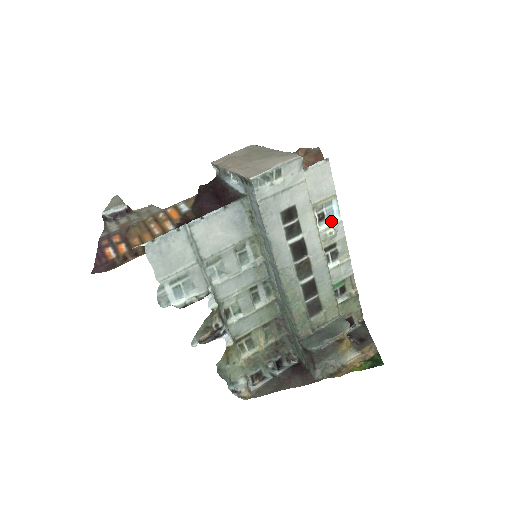
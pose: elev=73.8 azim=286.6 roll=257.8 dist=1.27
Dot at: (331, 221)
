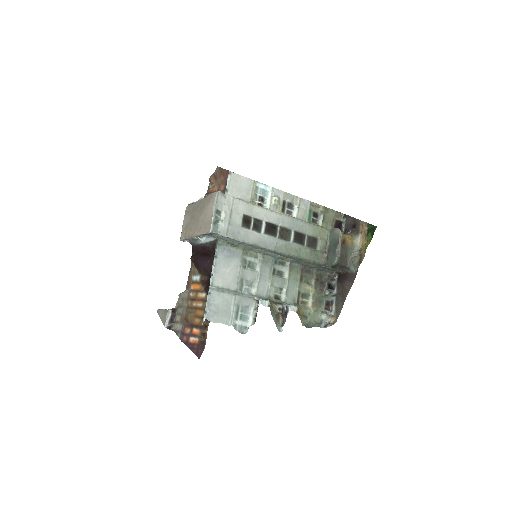
Dot at: (268, 195)
